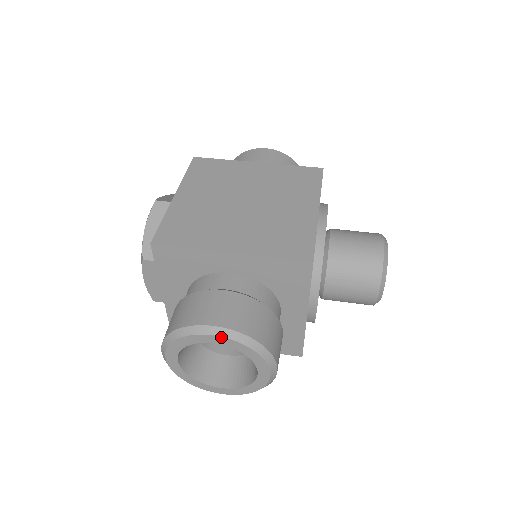
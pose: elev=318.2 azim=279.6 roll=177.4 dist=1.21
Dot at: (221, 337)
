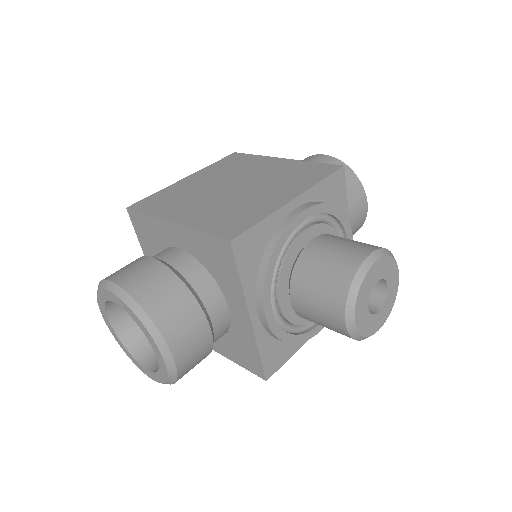
Dot at: (115, 295)
